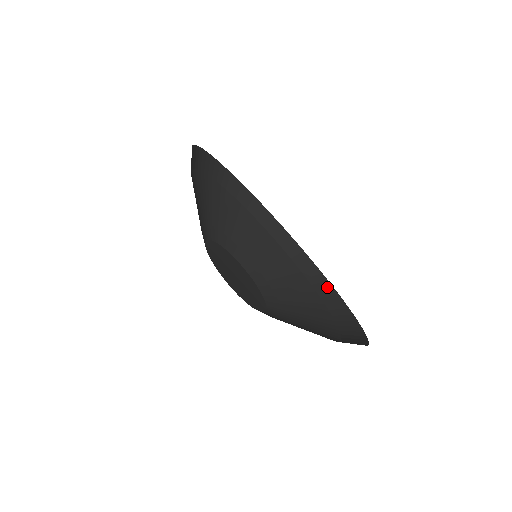
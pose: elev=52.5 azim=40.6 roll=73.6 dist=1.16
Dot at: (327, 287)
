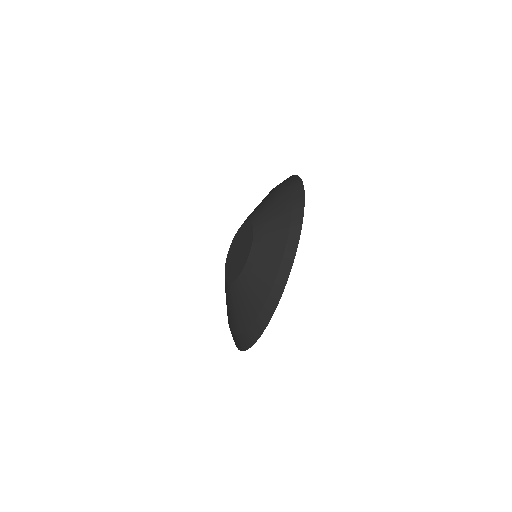
Dot at: (282, 285)
